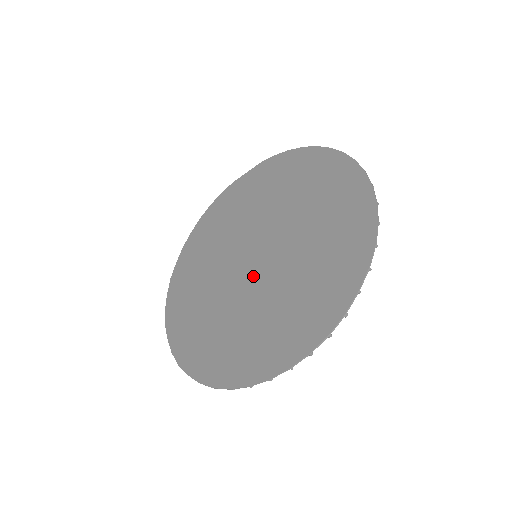
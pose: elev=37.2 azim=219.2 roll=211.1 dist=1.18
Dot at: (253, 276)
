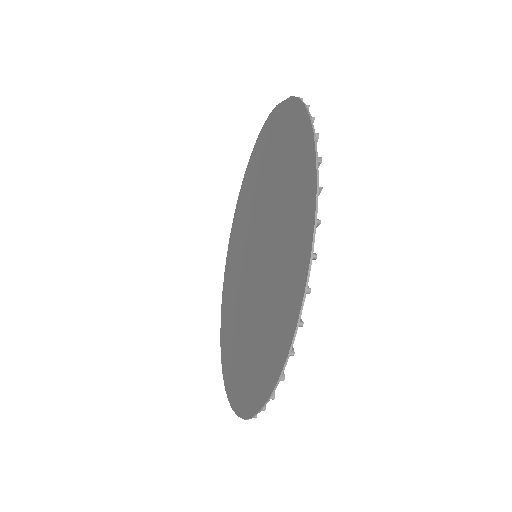
Dot at: (248, 281)
